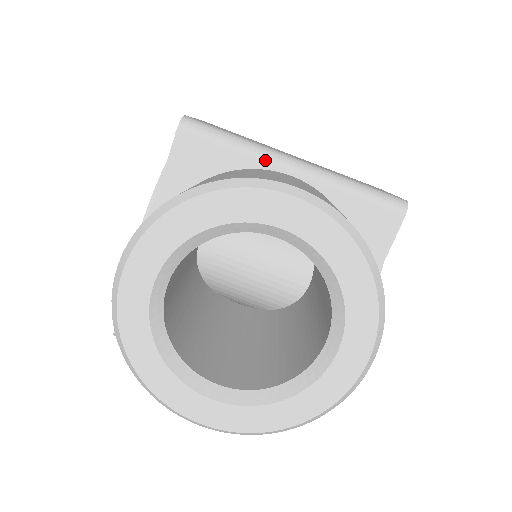
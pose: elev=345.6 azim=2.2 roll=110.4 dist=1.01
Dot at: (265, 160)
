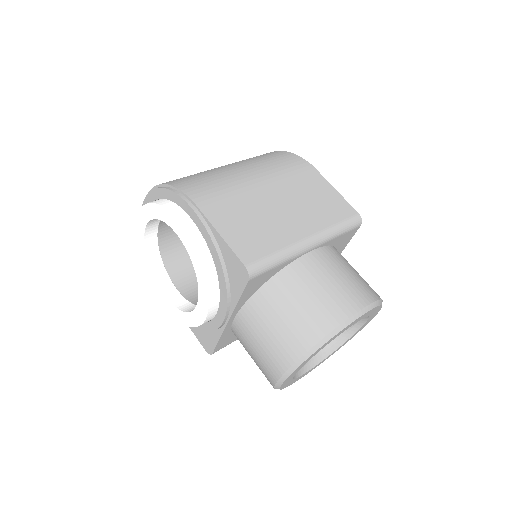
Dot at: (297, 256)
